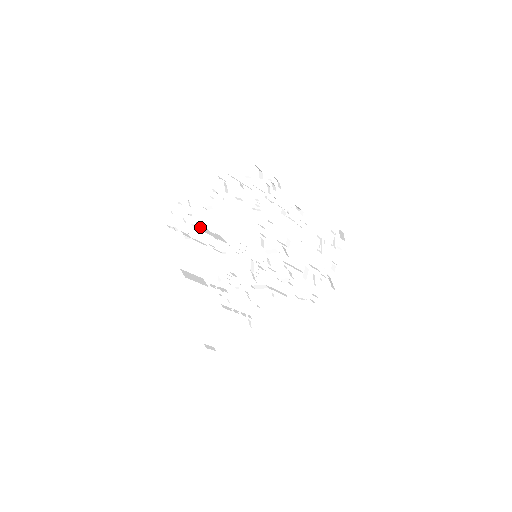
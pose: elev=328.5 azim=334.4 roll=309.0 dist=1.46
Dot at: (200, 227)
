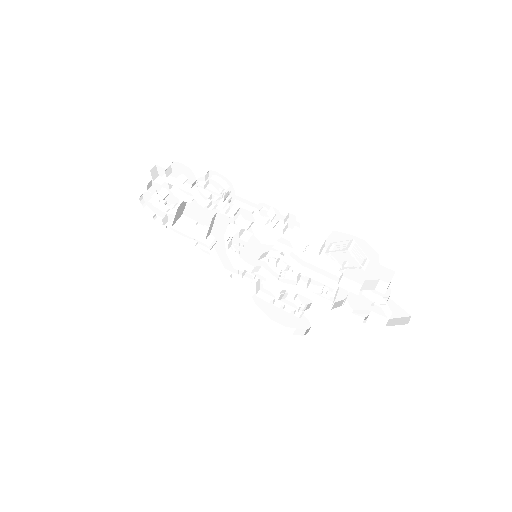
Dot at: (180, 222)
